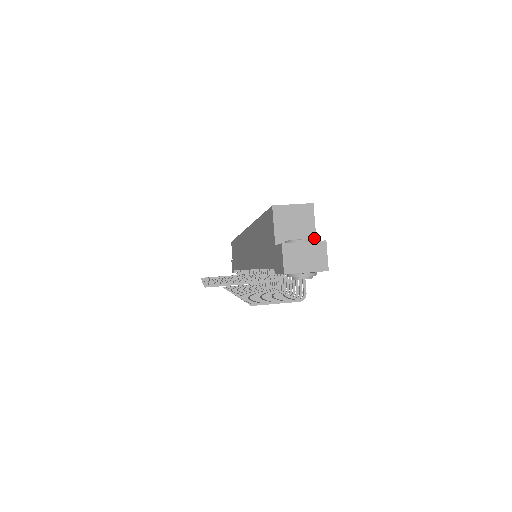
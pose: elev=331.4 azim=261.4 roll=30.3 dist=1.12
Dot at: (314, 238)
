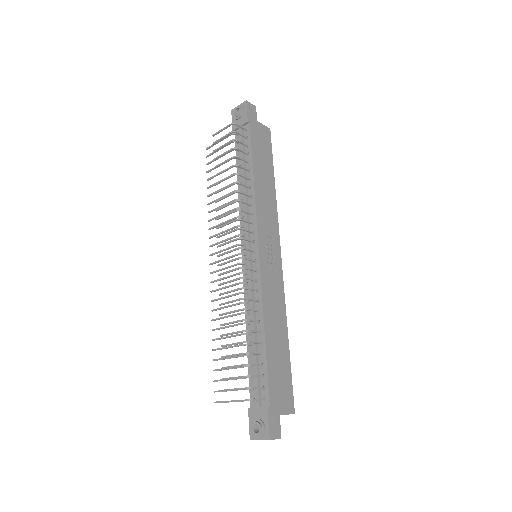
Dot at: (258, 122)
